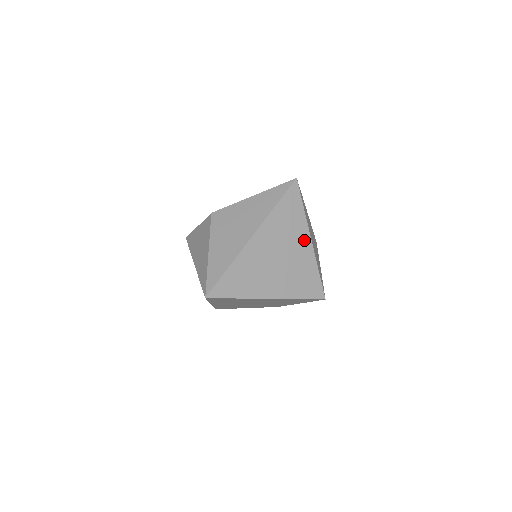
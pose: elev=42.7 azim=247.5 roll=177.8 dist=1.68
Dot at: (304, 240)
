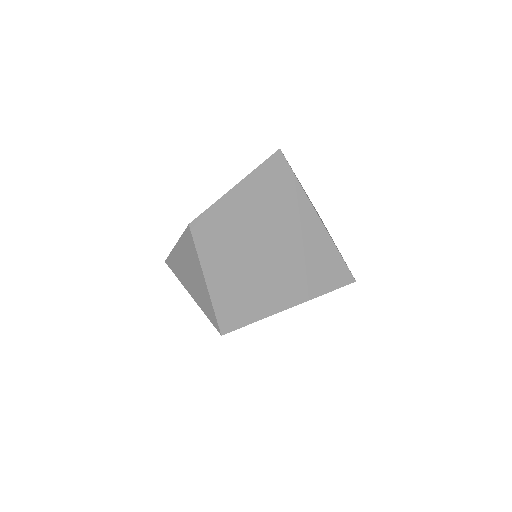
Dot at: (311, 221)
